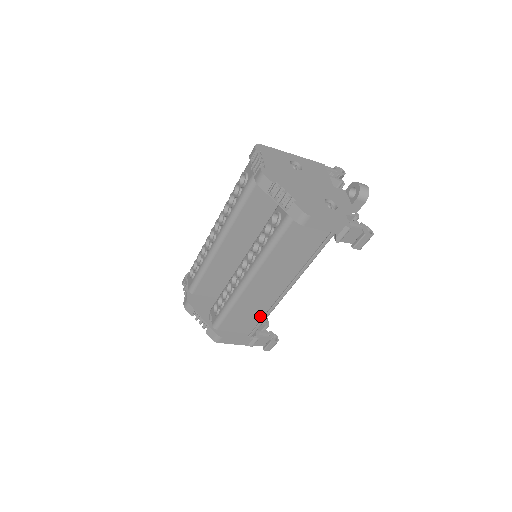
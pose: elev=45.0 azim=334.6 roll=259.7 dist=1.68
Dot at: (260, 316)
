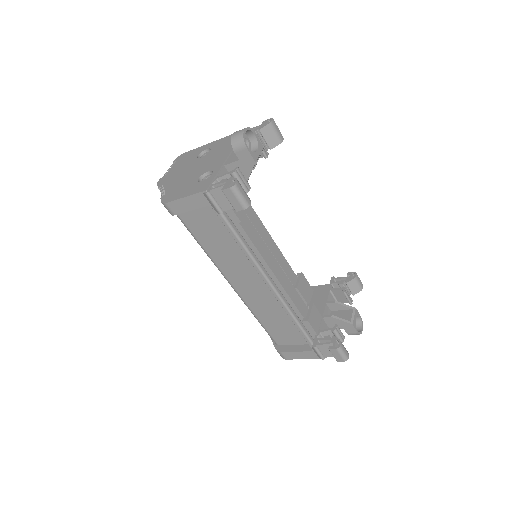
Dot at: occluded
